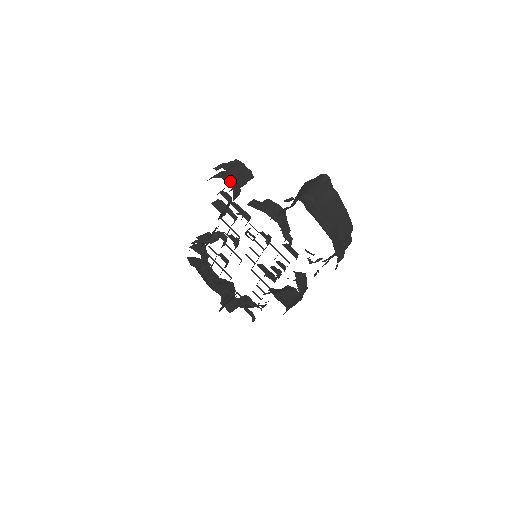
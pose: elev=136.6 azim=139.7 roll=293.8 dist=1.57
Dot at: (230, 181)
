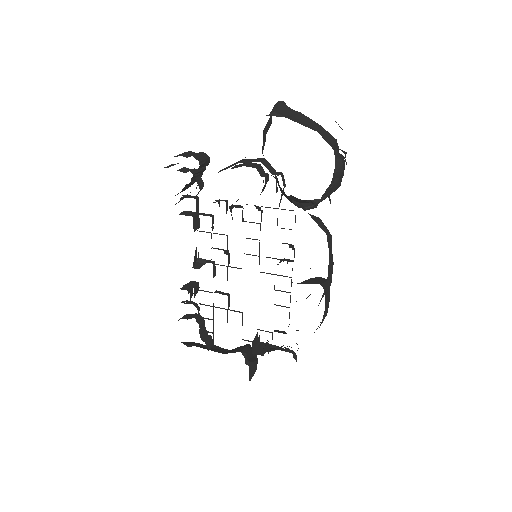
Dot at: (187, 171)
